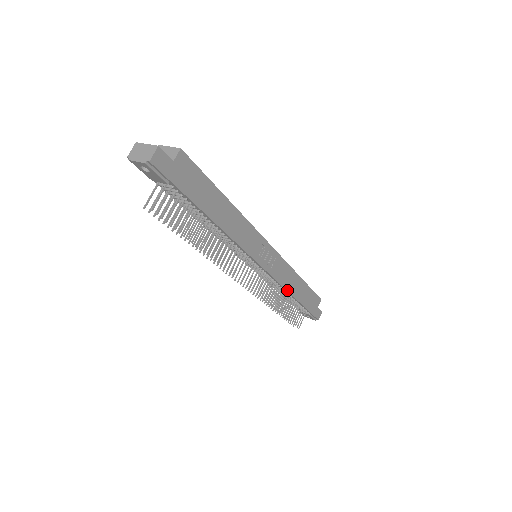
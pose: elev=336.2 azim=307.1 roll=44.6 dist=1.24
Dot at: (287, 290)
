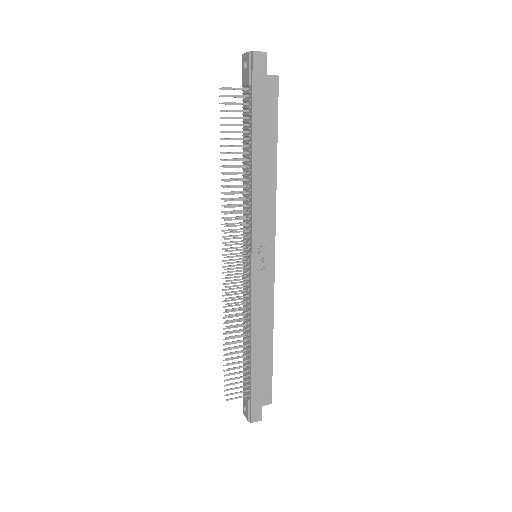
Dot at: (252, 326)
